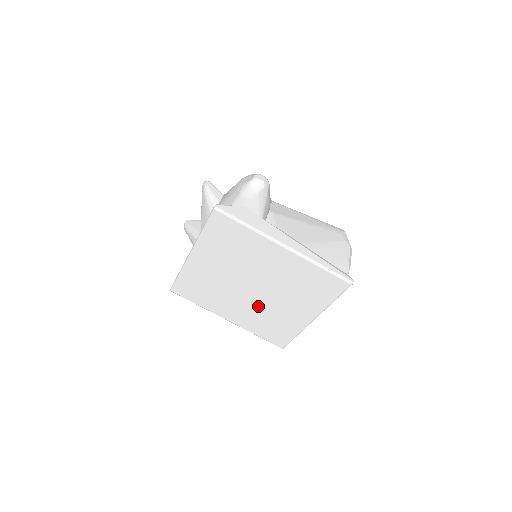
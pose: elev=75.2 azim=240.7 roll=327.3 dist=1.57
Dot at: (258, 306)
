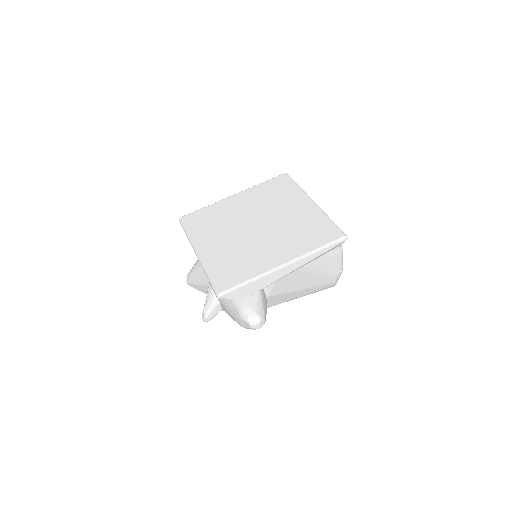
Dot at: (278, 231)
